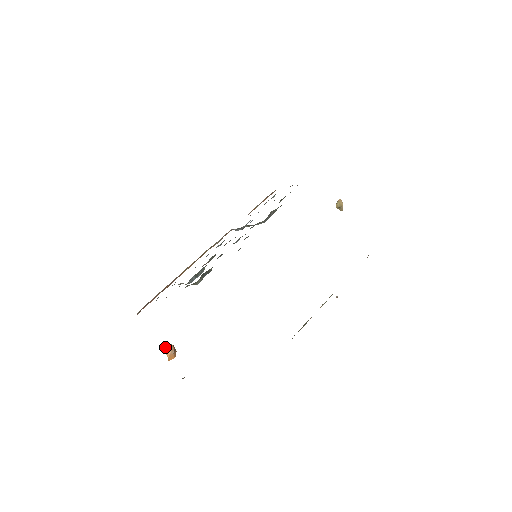
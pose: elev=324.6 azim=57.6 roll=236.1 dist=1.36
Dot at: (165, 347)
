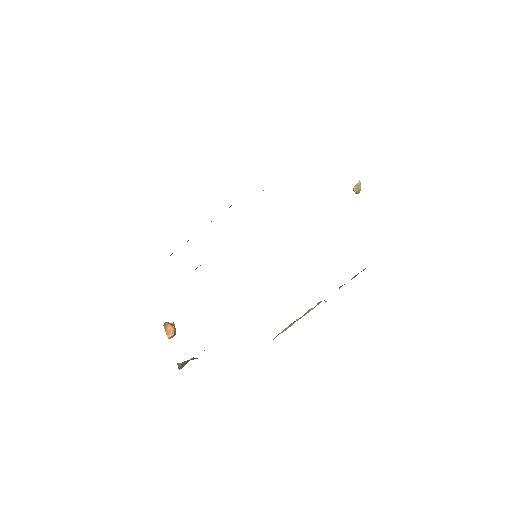
Dot at: (166, 329)
